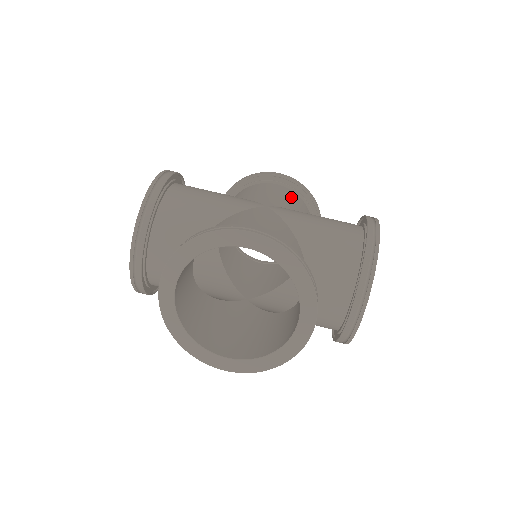
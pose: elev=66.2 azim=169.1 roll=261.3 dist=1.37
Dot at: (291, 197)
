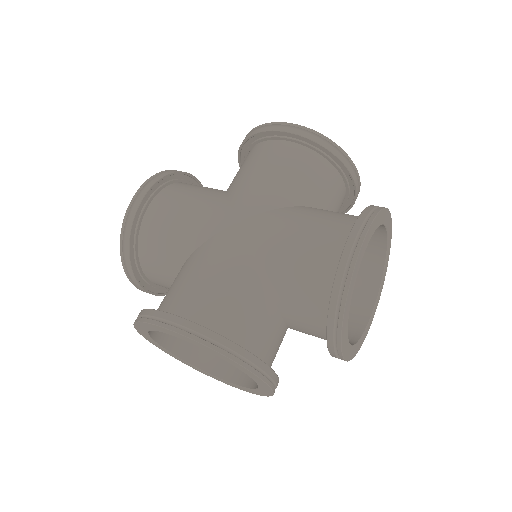
Dot at: (293, 168)
